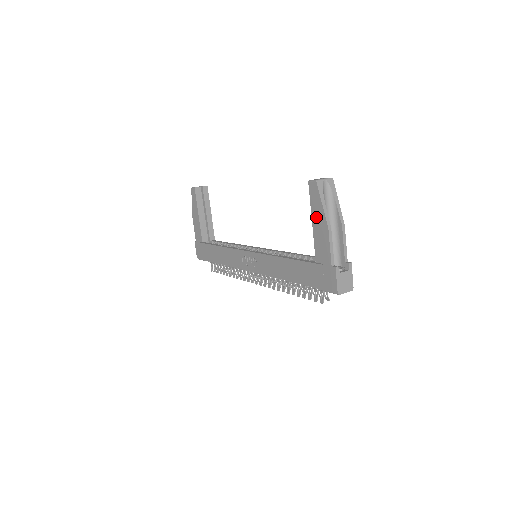
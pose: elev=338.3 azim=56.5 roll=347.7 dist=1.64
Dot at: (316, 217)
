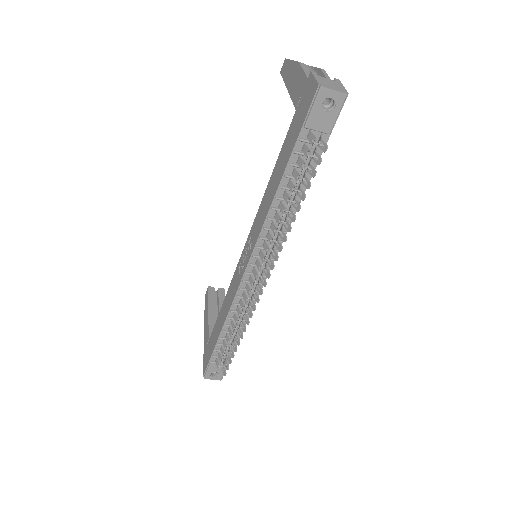
Dot at: (289, 78)
